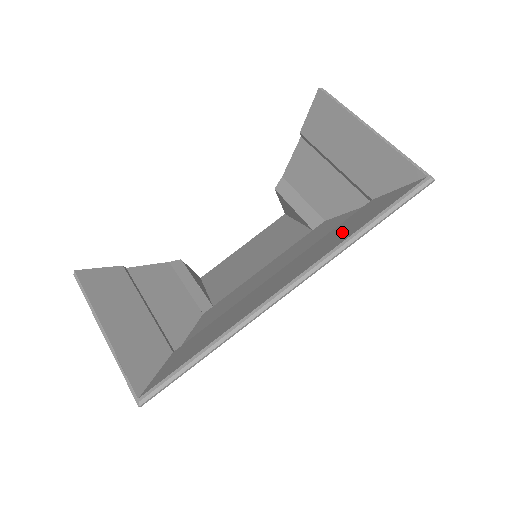
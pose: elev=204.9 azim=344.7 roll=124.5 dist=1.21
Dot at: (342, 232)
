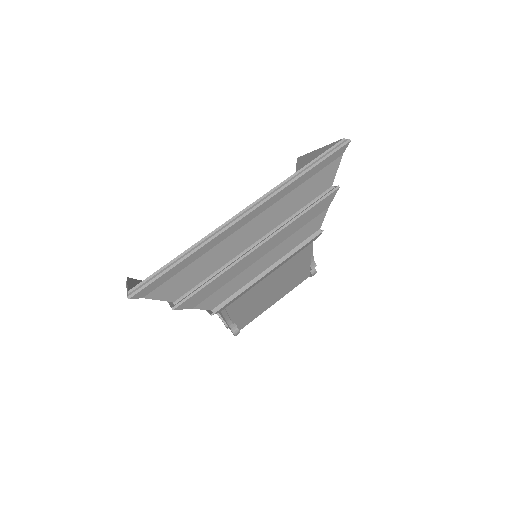
Dot at: (294, 190)
